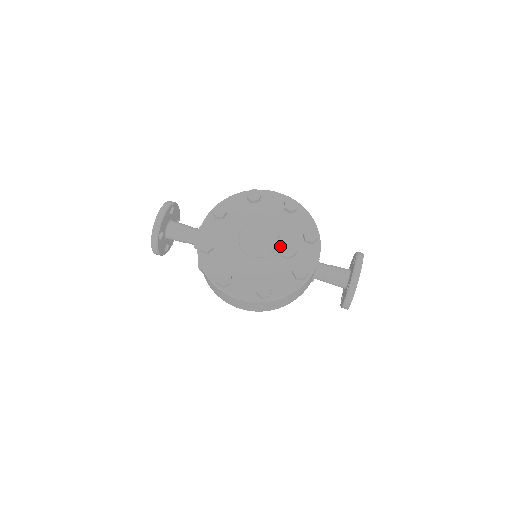
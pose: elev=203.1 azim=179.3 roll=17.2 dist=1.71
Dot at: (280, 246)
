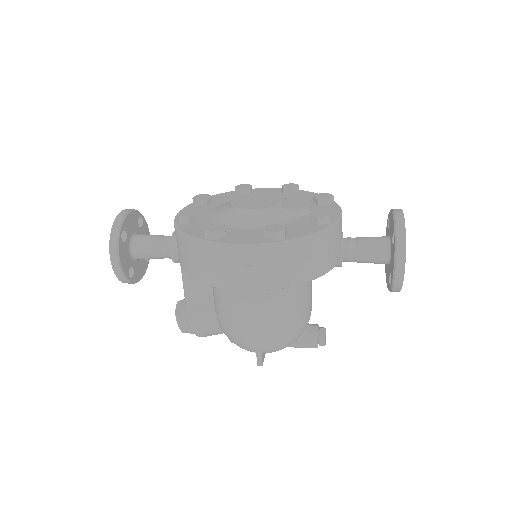
Dot at: (287, 203)
